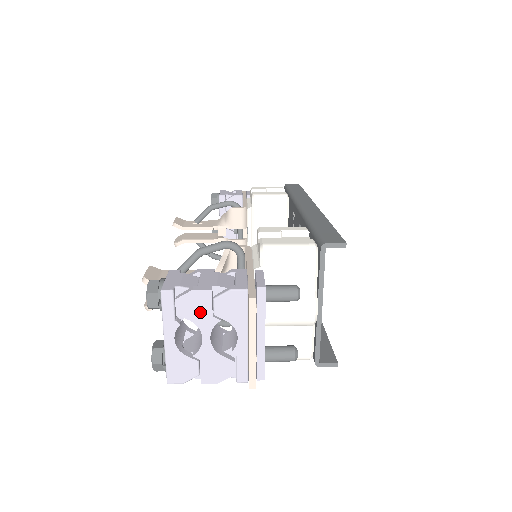
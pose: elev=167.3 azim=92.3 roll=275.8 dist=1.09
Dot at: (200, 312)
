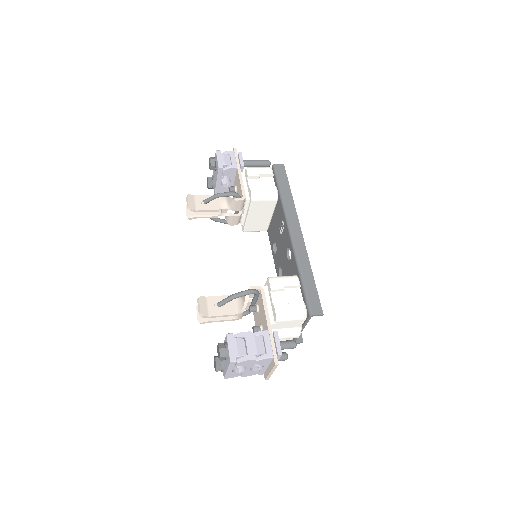
Dot at: (248, 364)
